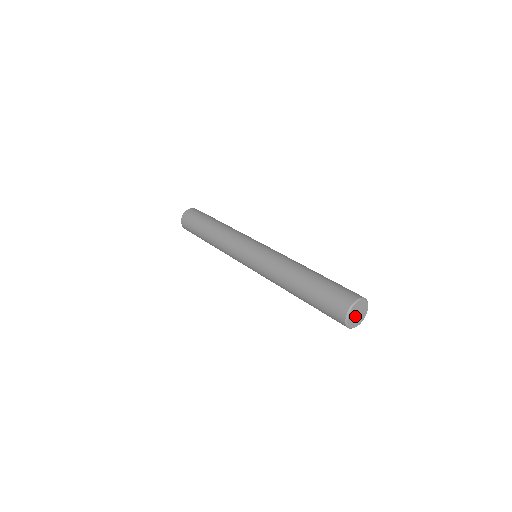
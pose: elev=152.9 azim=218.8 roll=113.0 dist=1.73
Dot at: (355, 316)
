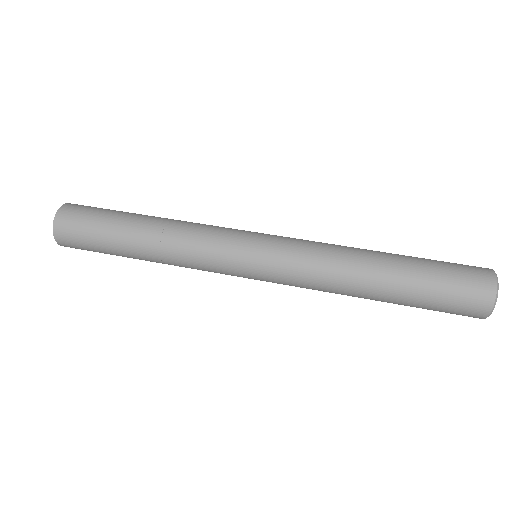
Dot at: occluded
